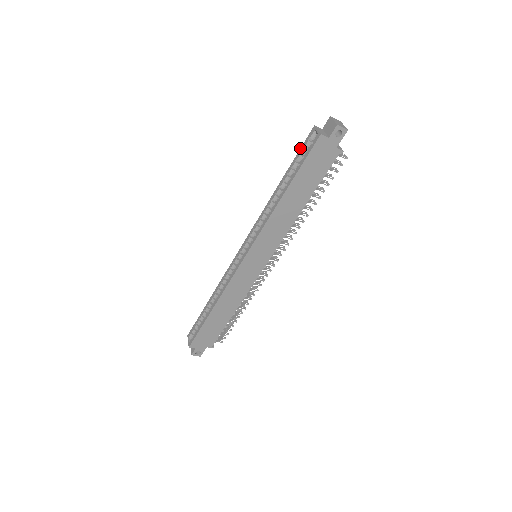
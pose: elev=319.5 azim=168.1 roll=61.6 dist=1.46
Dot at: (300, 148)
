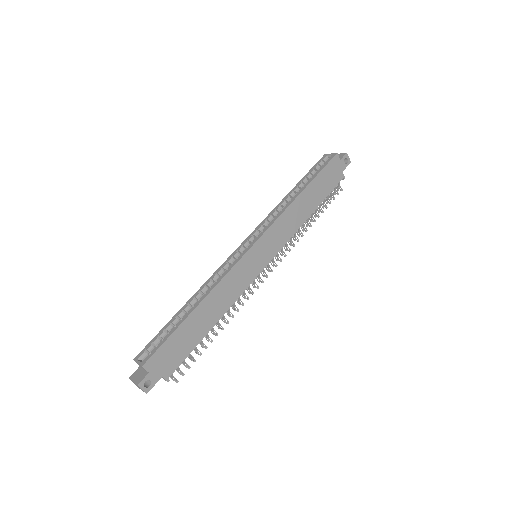
Dot at: (312, 167)
